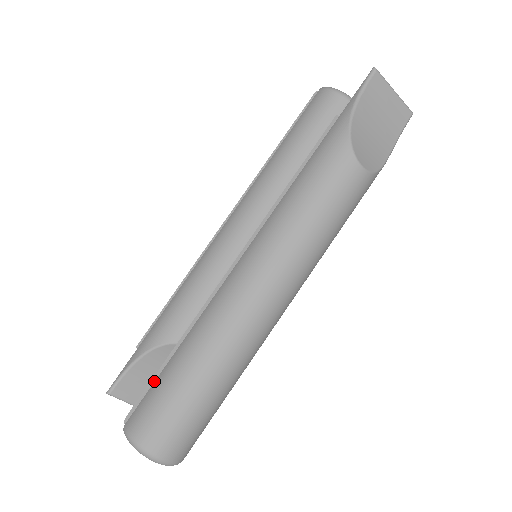
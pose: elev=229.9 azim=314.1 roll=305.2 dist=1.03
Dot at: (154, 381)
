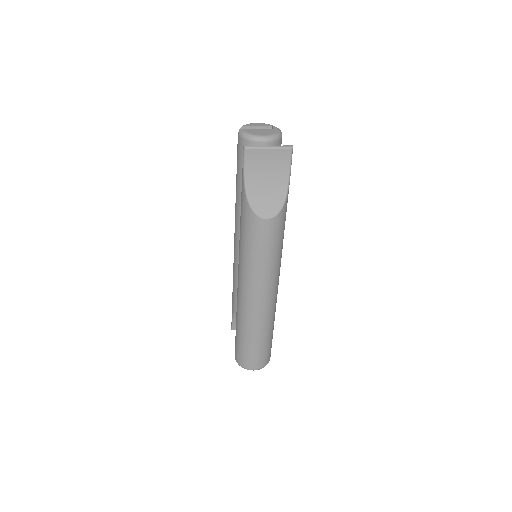
Dot at: occluded
